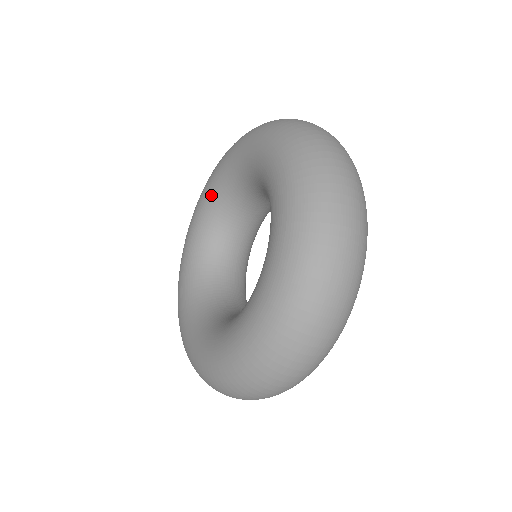
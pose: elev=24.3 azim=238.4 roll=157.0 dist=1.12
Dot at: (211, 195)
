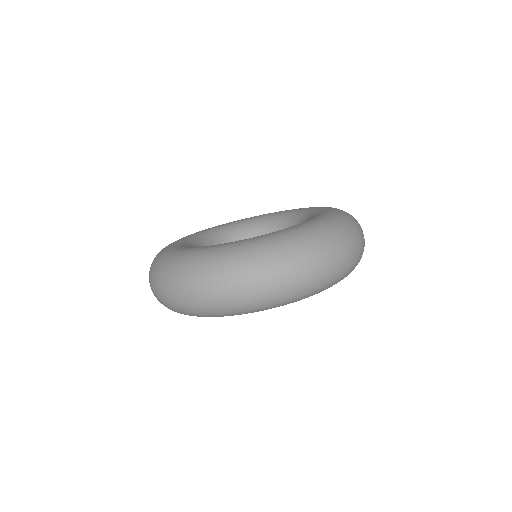
Dot at: (269, 216)
